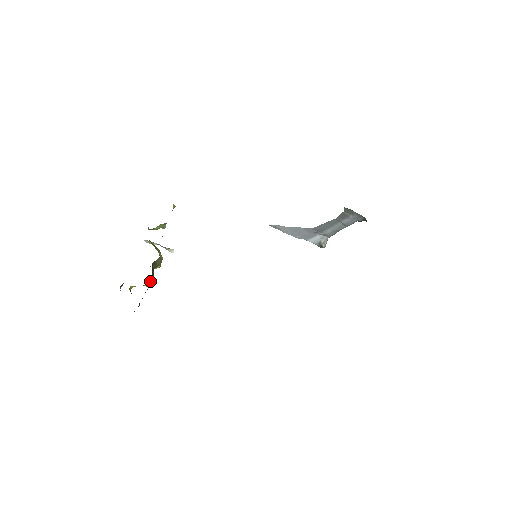
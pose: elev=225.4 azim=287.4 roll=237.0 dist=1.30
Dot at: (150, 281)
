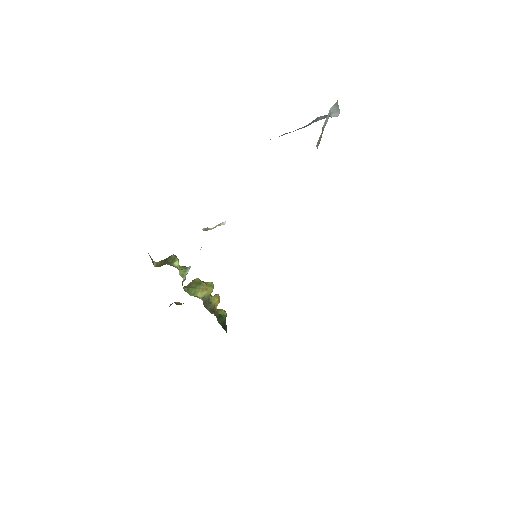
Dot at: (214, 310)
